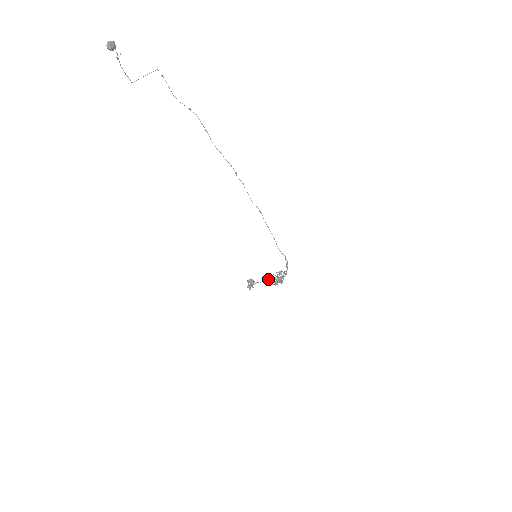
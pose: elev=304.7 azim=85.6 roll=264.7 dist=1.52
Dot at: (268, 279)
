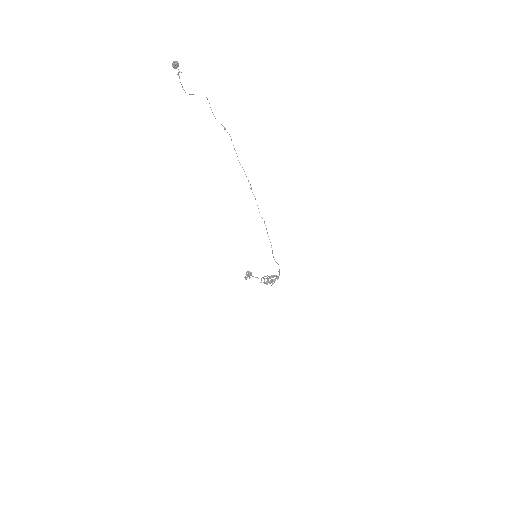
Dot at: (262, 277)
